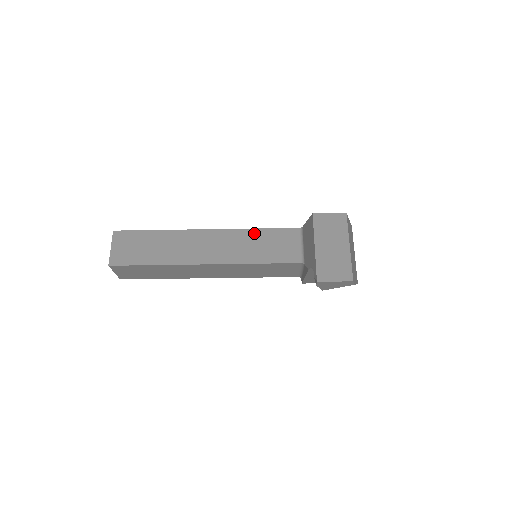
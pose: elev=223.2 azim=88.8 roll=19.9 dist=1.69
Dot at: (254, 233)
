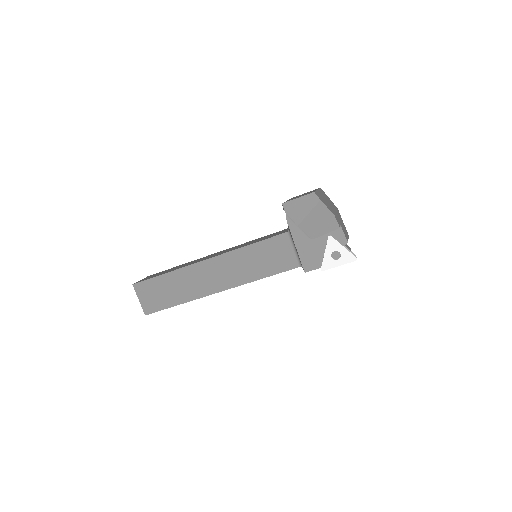
Dot at: (254, 240)
